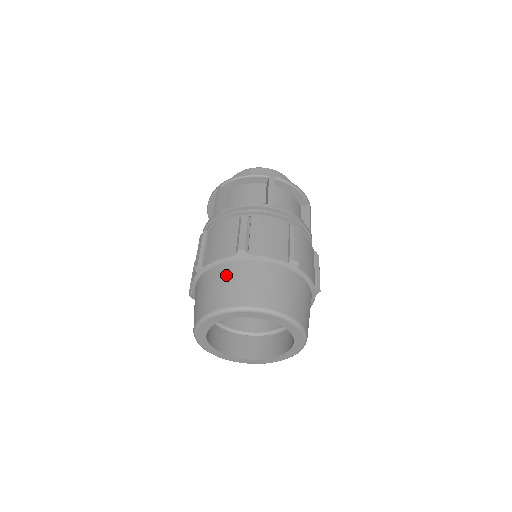
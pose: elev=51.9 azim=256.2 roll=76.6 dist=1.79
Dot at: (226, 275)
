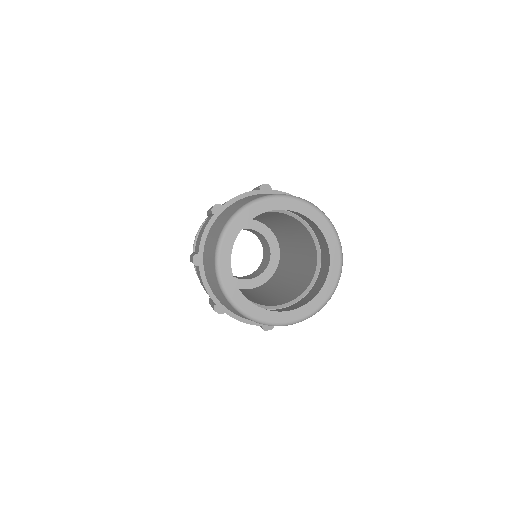
Dot at: (253, 196)
